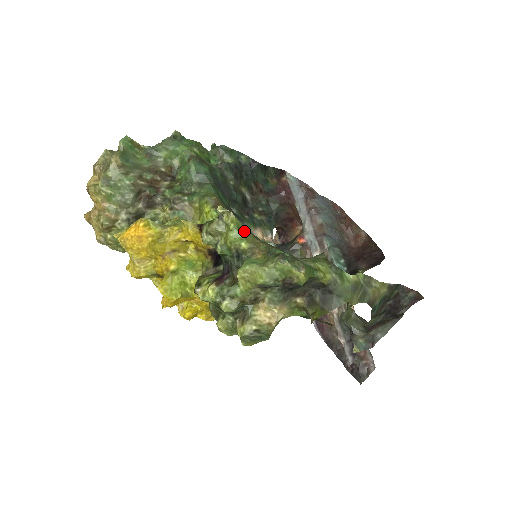
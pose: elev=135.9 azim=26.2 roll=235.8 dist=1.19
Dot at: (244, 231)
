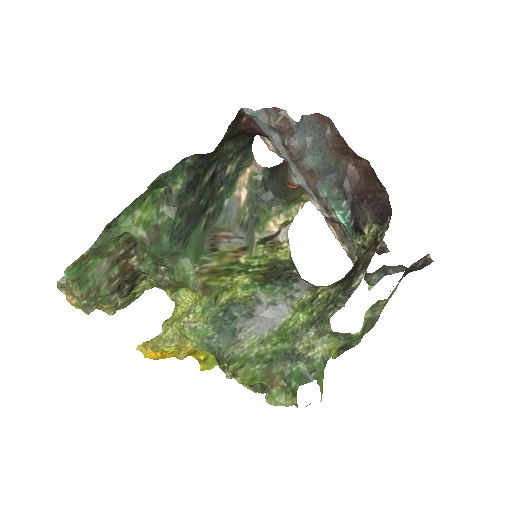
Dot at: (257, 378)
